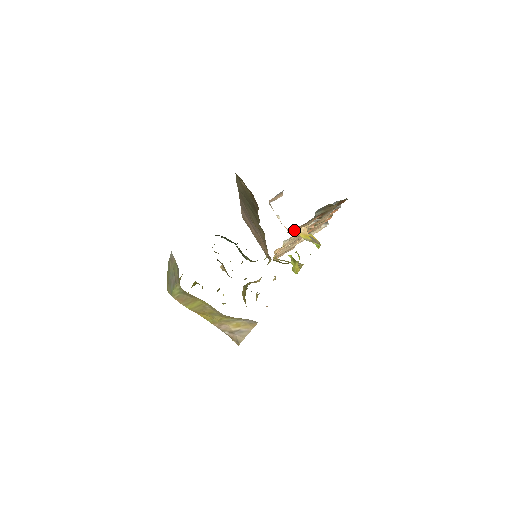
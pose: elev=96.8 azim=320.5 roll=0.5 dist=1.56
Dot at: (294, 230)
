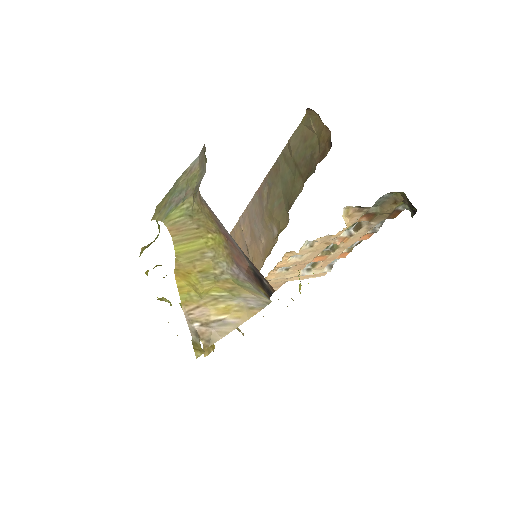
Dot at: (343, 213)
